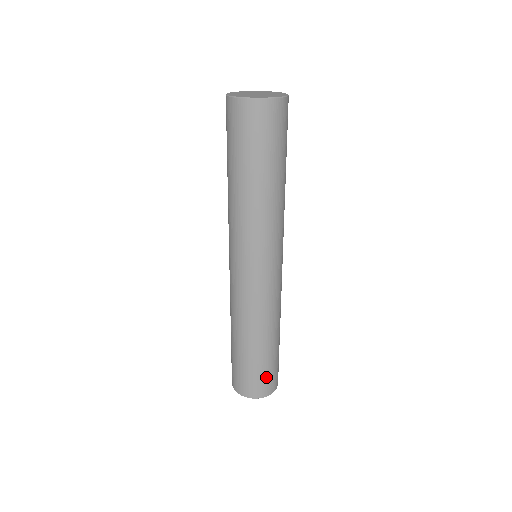
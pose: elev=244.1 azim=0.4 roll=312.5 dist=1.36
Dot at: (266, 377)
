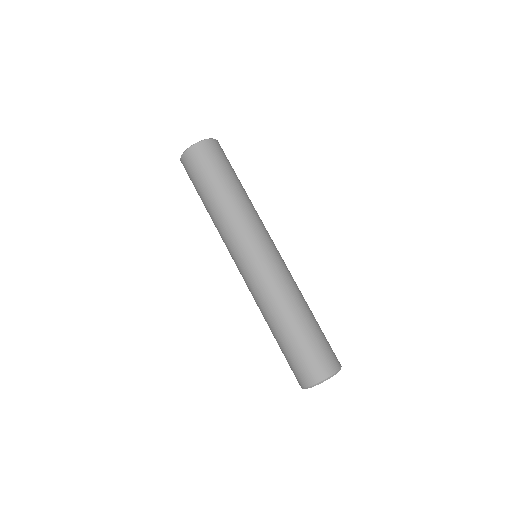
Dot at: (314, 356)
